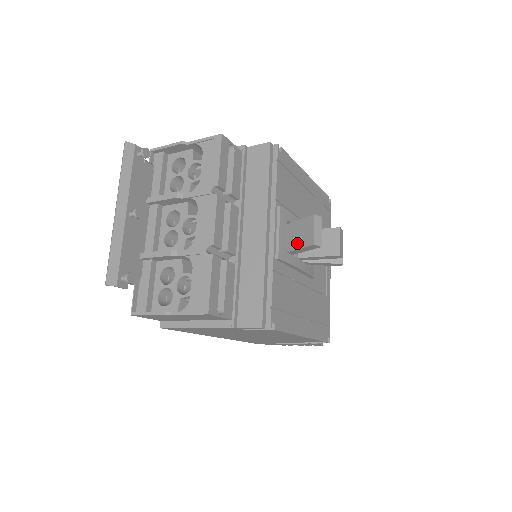
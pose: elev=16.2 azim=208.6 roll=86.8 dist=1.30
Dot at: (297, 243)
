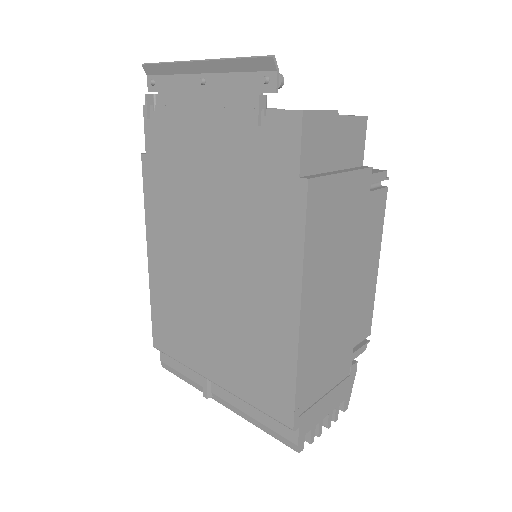
Dot at: occluded
